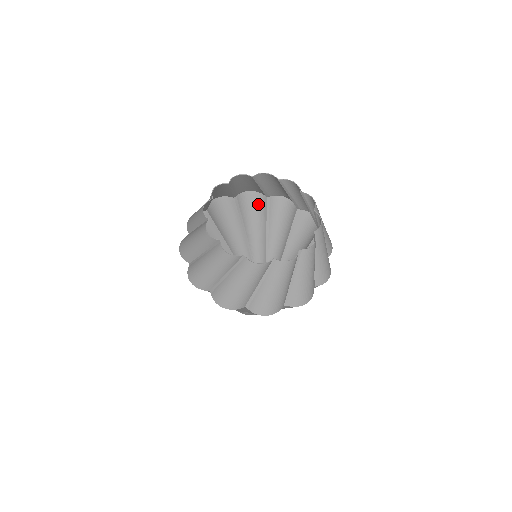
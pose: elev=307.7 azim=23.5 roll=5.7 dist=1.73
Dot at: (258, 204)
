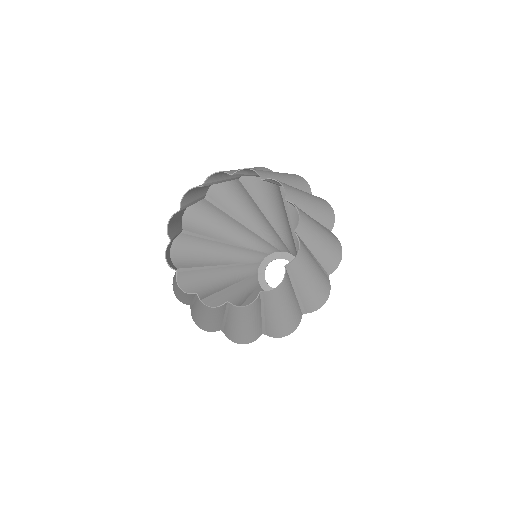
Dot at: (234, 187)
